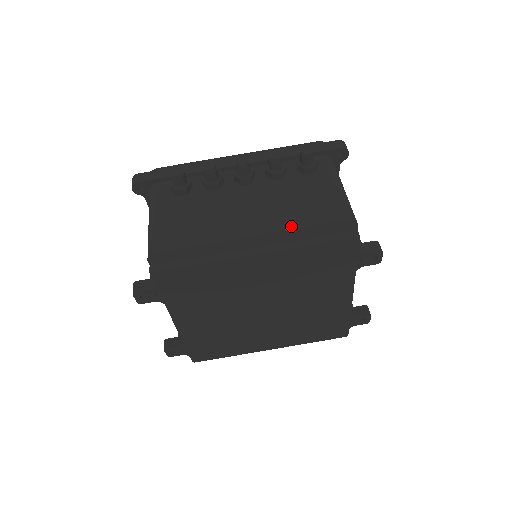
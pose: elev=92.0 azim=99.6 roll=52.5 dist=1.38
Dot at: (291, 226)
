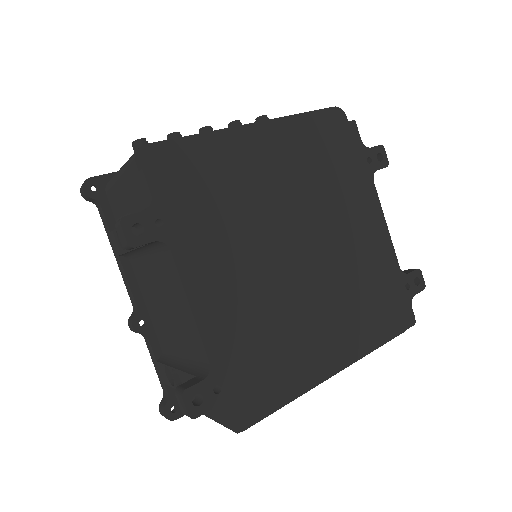
Dot at: (286, 117)
